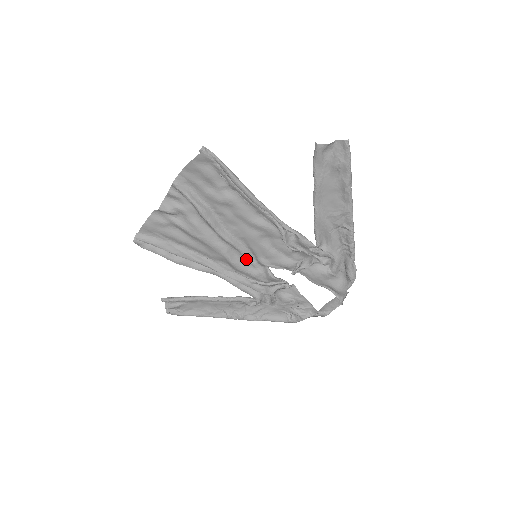
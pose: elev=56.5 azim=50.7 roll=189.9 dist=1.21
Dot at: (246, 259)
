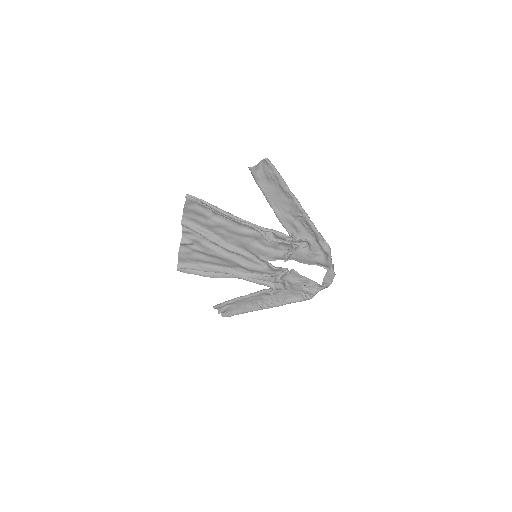
Dot at: (251, 260)
